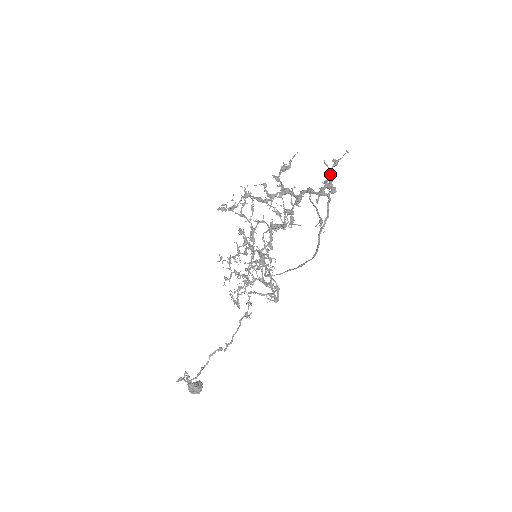
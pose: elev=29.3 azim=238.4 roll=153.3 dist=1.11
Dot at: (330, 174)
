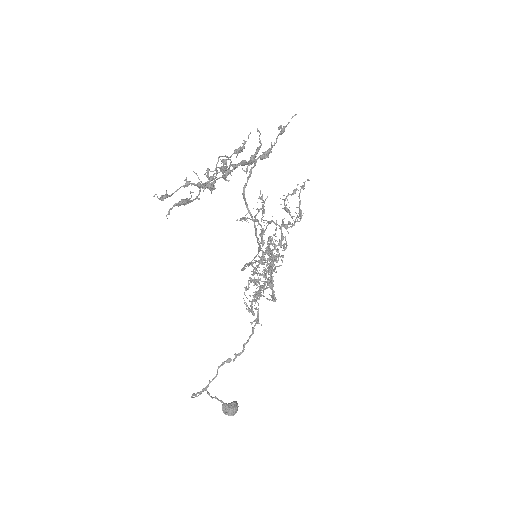
Dot at: (275, 143)
